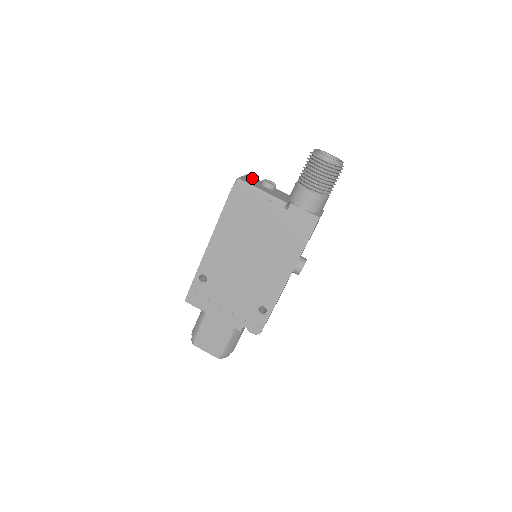
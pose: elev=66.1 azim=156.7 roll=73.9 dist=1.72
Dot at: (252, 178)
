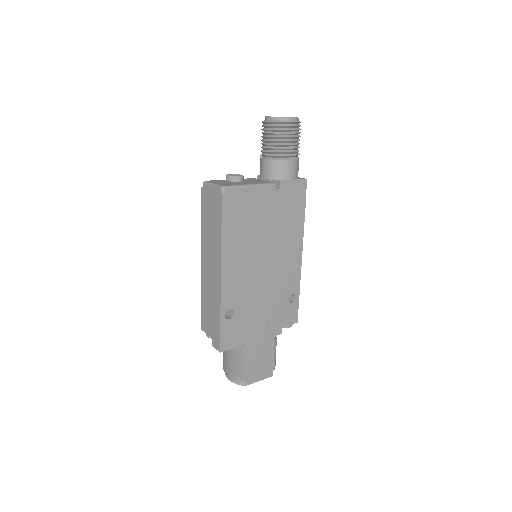
Dot at: (216, 181)
